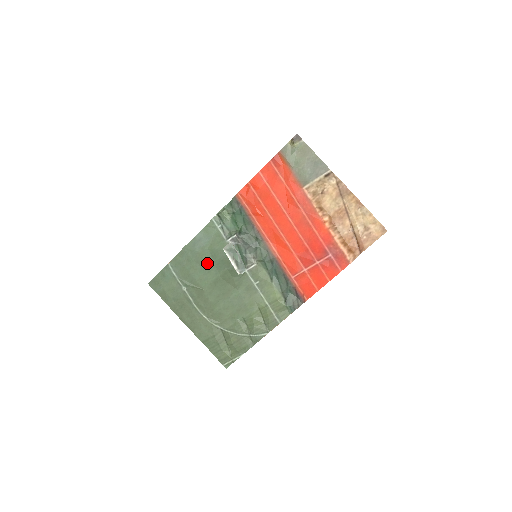
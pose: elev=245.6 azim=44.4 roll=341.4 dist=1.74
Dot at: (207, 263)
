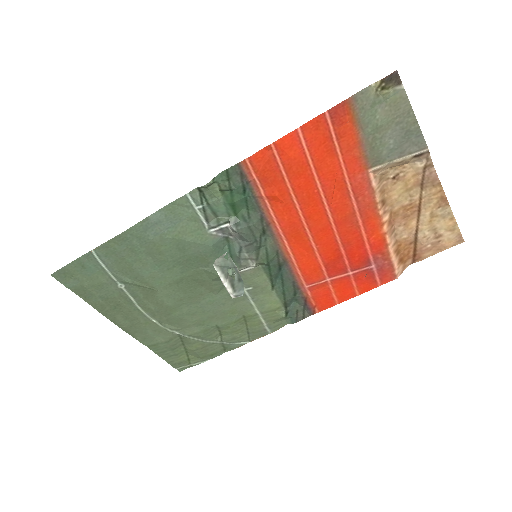
Dot at: (167, 257)
